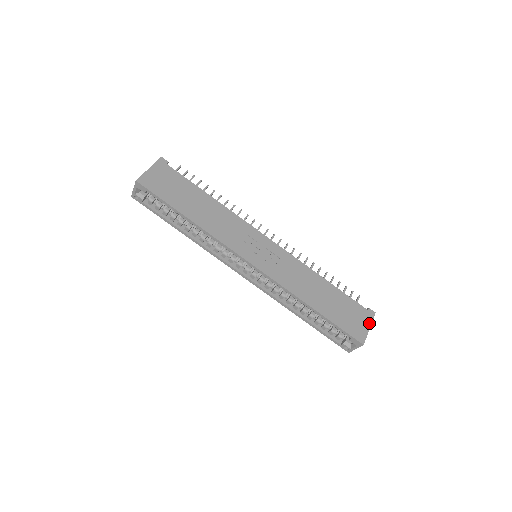
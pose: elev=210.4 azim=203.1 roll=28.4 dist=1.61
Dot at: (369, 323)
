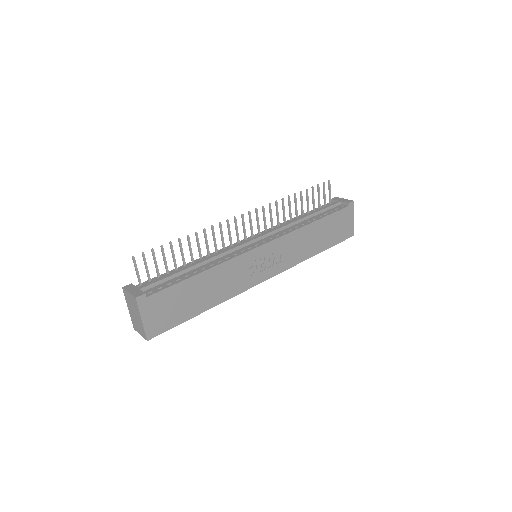
Dot at: (352, 215)
